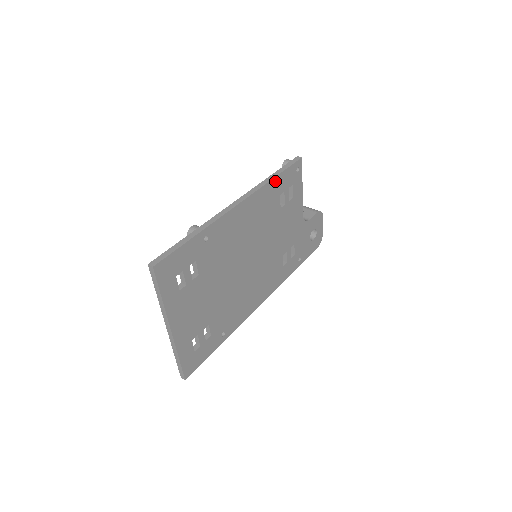
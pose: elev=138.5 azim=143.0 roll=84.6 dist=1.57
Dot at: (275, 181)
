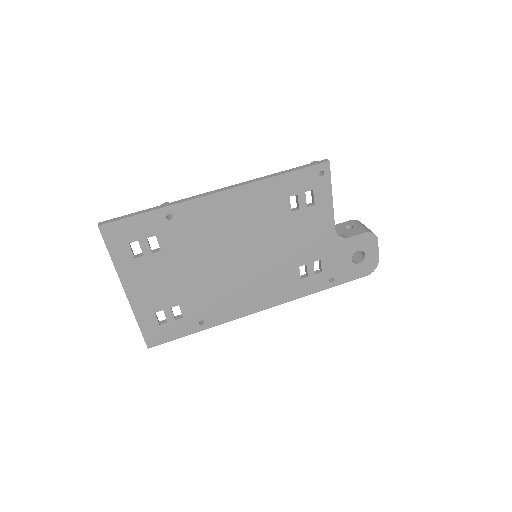
Dot at: (280, 179)
